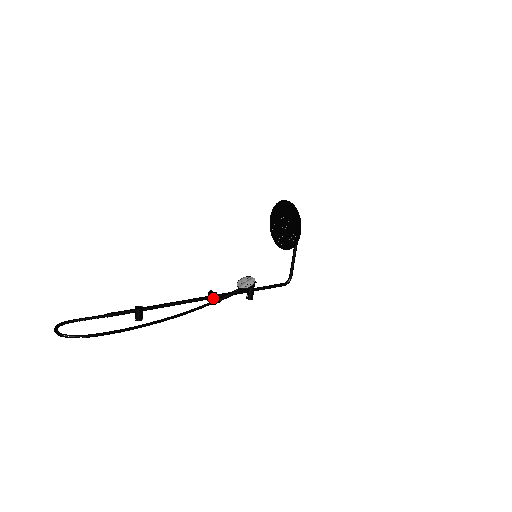
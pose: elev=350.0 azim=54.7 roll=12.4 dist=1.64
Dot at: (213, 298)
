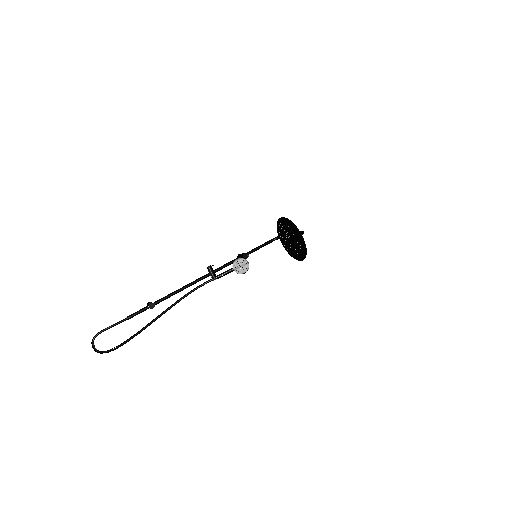
Dot at: occluded
